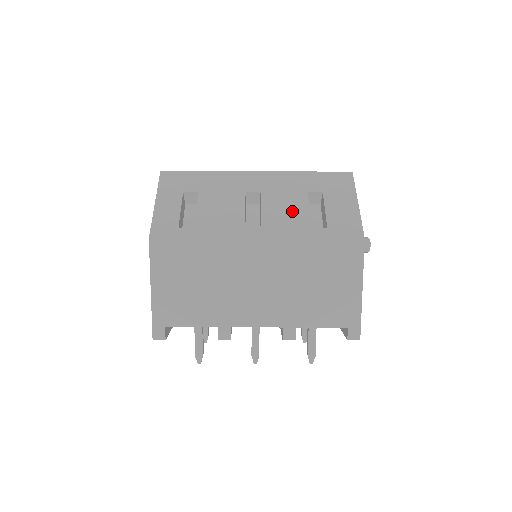
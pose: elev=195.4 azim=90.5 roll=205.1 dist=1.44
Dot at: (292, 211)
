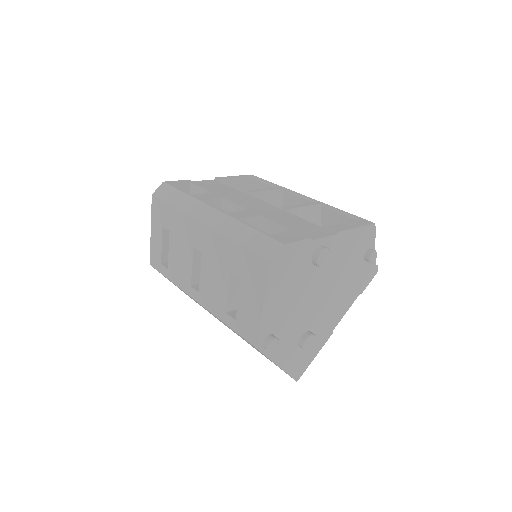
Dot at: (217, 287)
